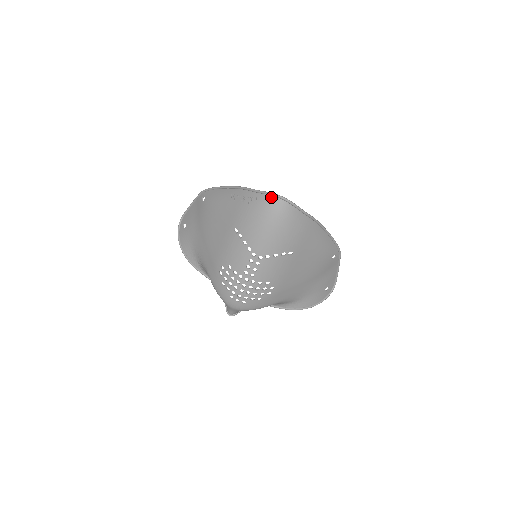
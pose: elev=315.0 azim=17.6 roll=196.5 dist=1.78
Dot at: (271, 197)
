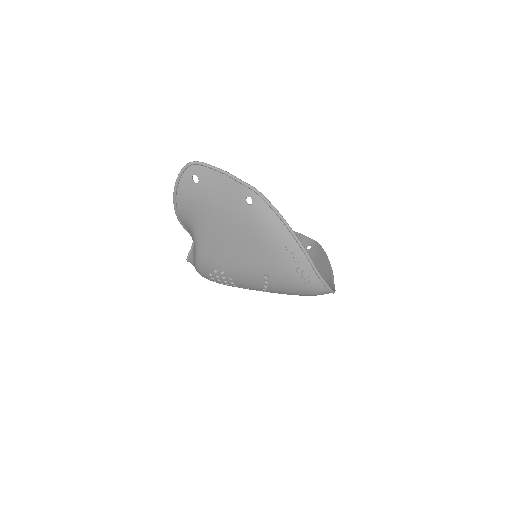
Dot at: (325, 289)
